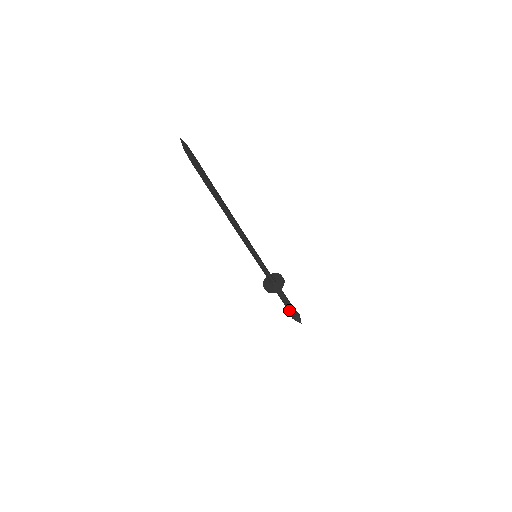
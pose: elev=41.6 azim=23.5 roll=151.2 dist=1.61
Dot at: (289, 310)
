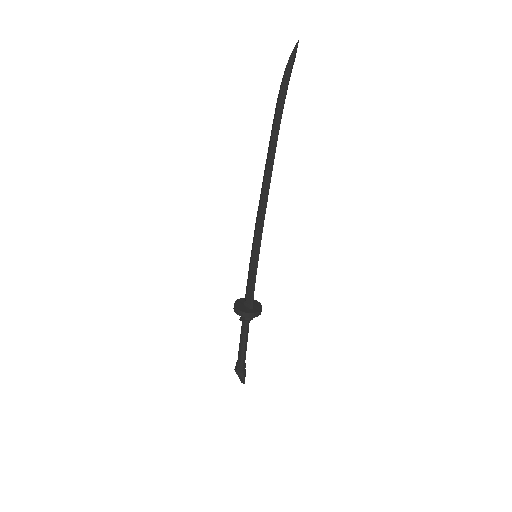
Dot at: (240, 357)
